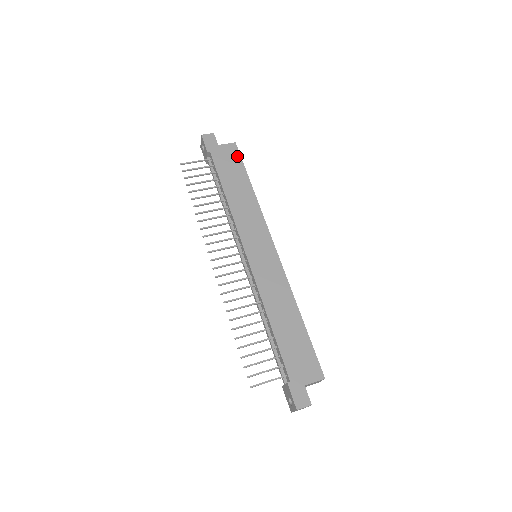
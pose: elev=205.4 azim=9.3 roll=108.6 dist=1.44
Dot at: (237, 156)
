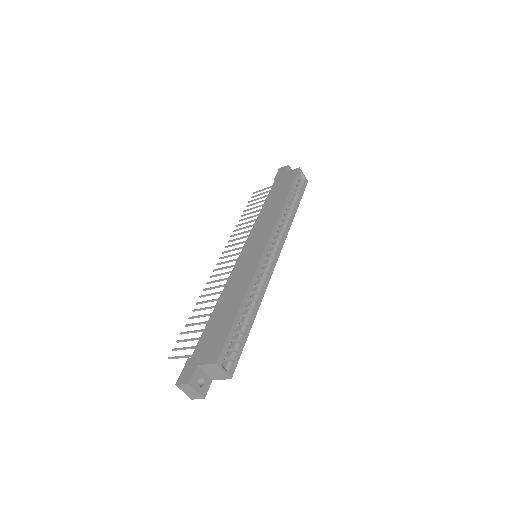
Dot at: (293, 177)
